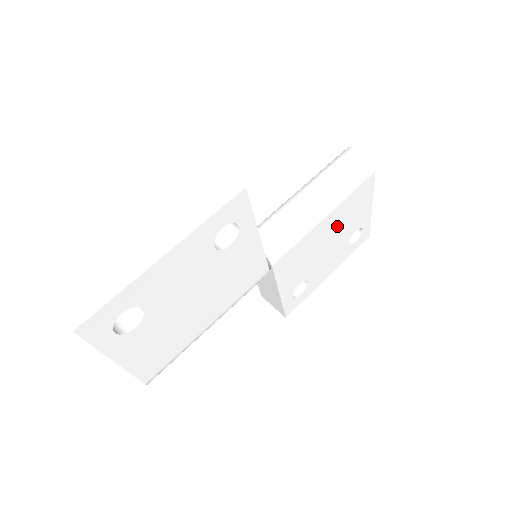
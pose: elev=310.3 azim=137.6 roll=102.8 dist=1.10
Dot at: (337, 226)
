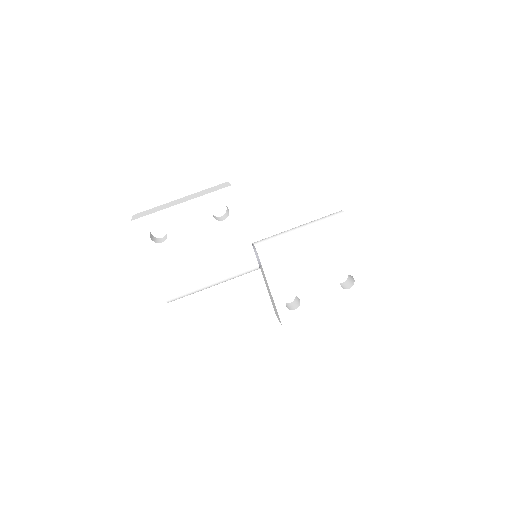
Dot at: (321, 258)
